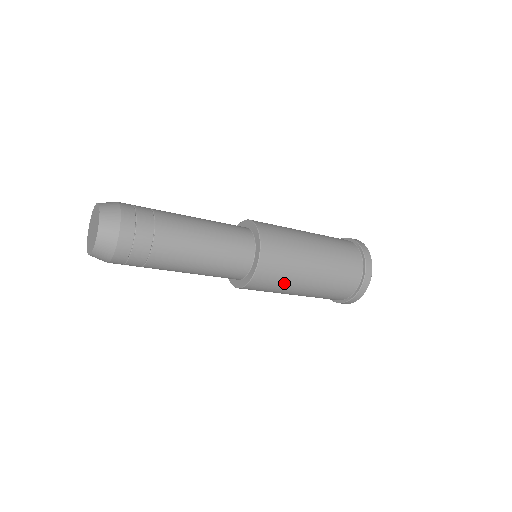
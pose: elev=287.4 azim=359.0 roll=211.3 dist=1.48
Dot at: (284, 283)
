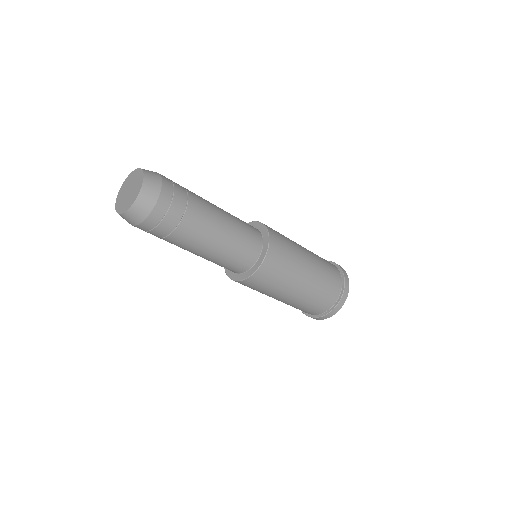
Dot at: (265, 292)
